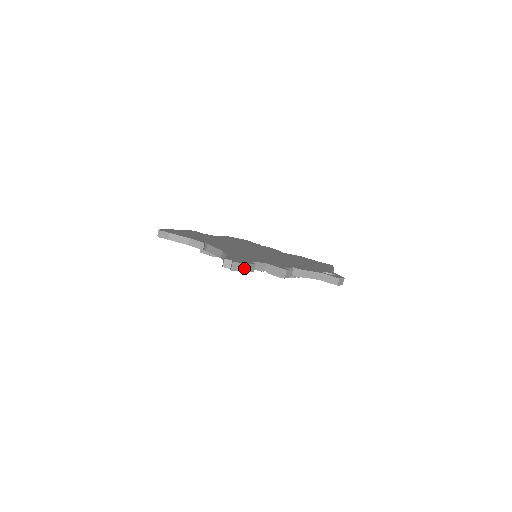
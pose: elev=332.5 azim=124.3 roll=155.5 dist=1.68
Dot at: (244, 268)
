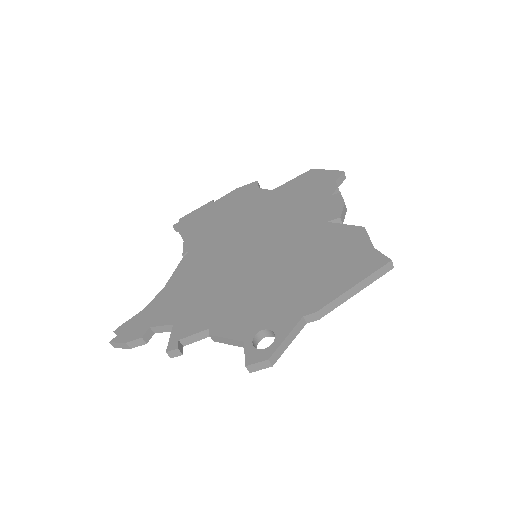
Dot at: (126, 346)
